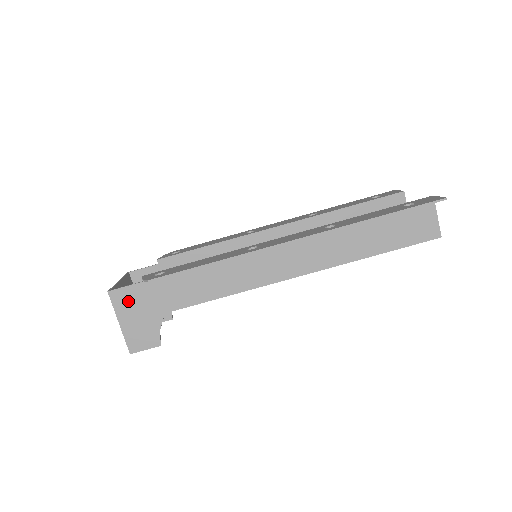
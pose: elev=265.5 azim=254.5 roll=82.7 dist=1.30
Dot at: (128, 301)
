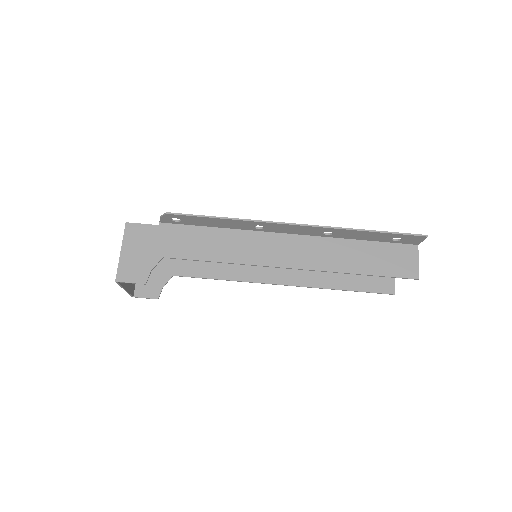
Dot at: (138, 236)
